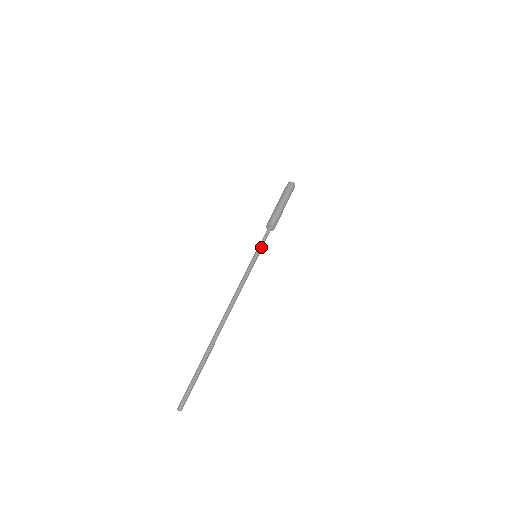
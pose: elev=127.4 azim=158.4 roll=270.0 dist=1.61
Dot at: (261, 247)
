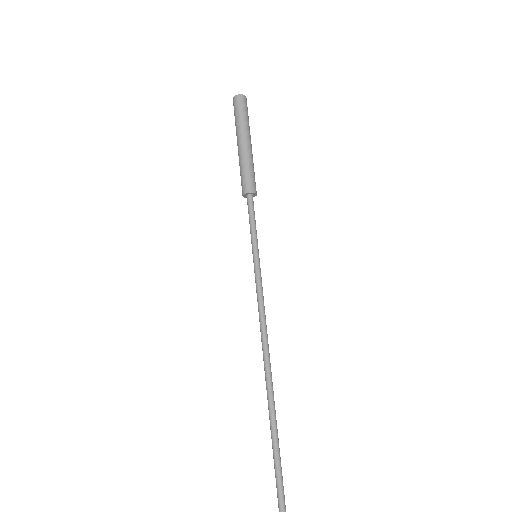
Dot at: occluded
